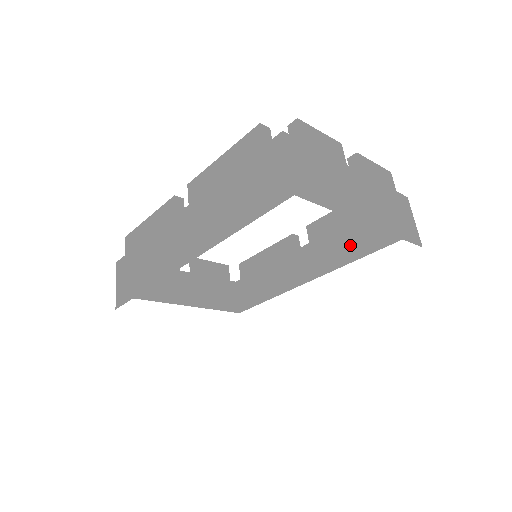
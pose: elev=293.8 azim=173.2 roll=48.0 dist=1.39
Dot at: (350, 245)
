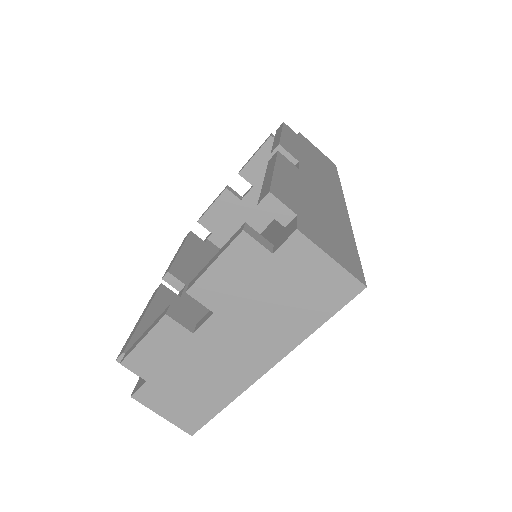
Dot at: occluded
